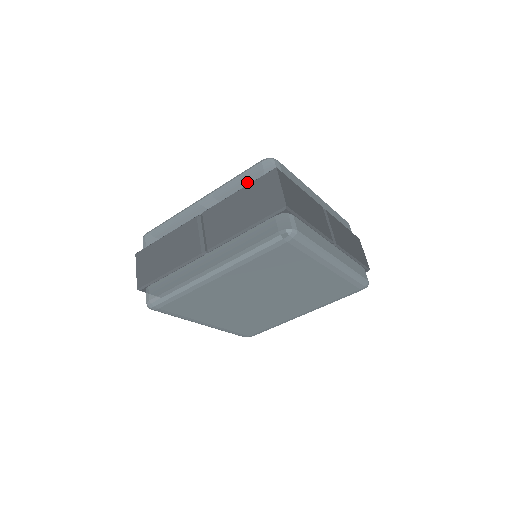
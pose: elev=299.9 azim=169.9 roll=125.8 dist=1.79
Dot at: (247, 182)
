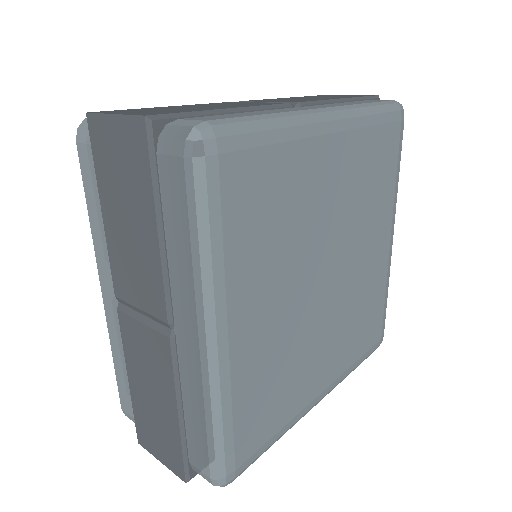
Dot at: (96, 187)
